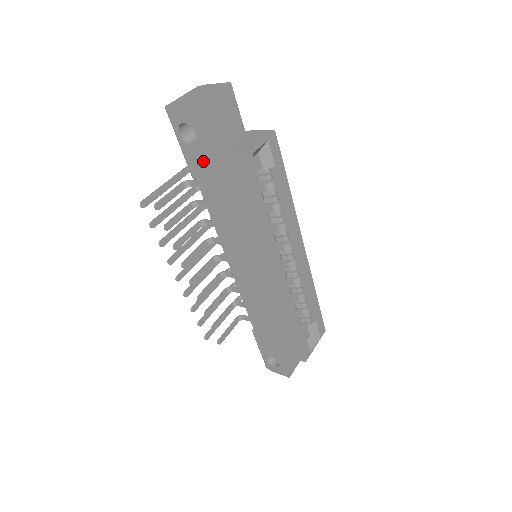
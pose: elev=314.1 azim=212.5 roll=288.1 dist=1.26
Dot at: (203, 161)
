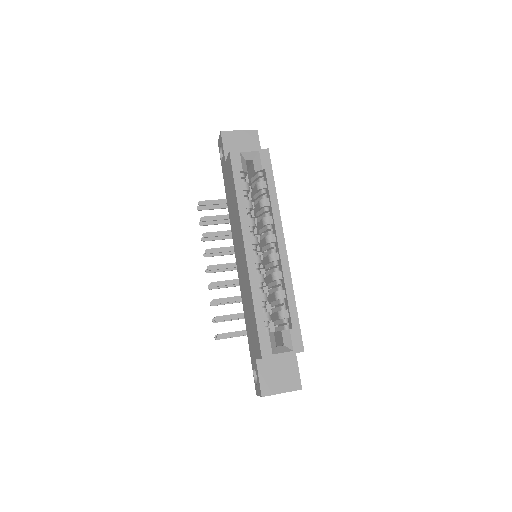
Dot at: (224, 169)
